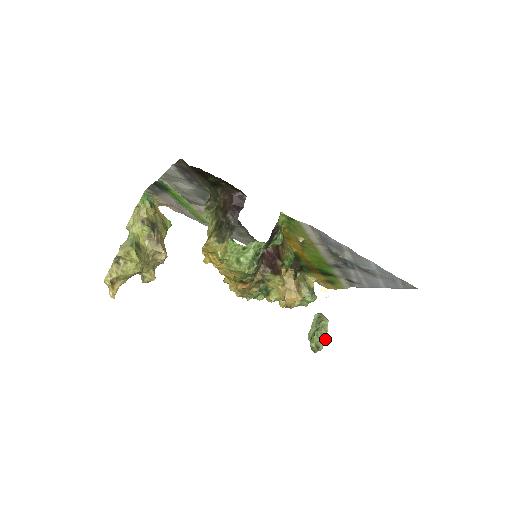
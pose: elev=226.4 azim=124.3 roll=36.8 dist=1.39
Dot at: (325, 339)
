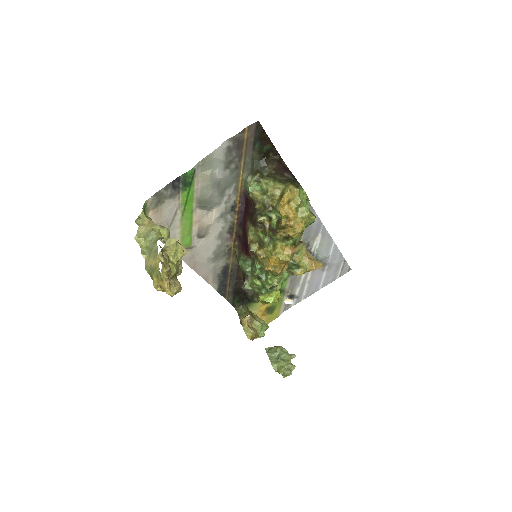
Dot at: (292, 358)
